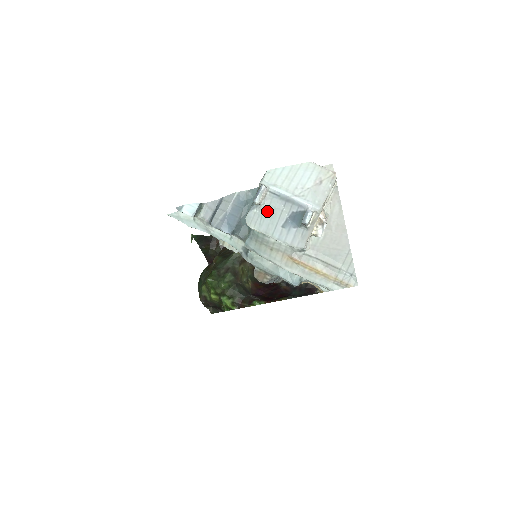
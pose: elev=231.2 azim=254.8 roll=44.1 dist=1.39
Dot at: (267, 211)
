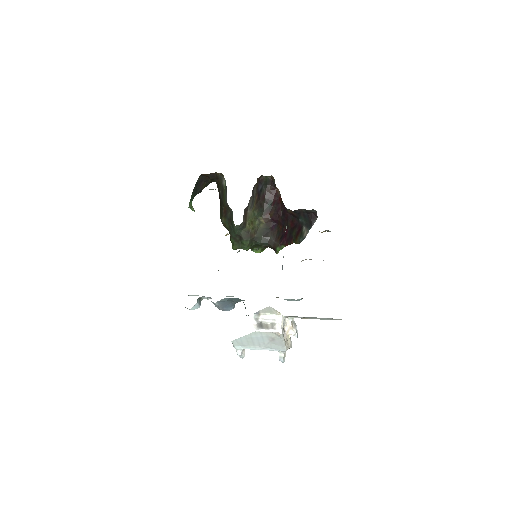
Dot at: occluded
